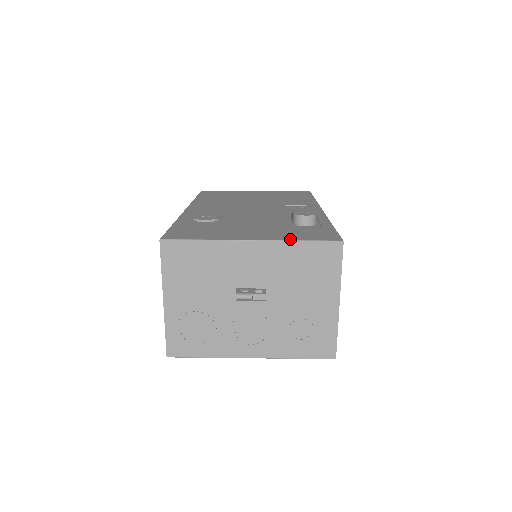
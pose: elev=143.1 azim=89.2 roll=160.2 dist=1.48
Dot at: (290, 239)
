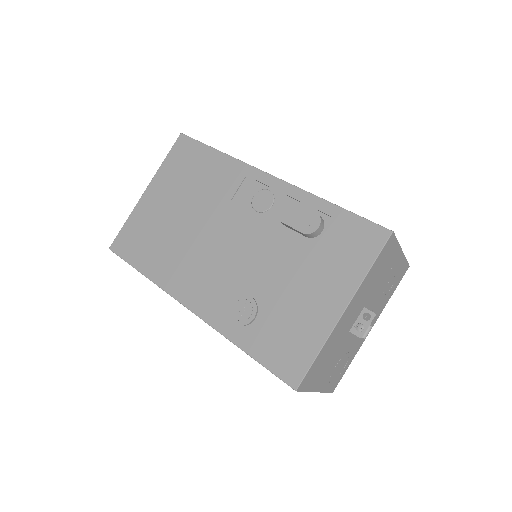
Dot at: (362, 276)
